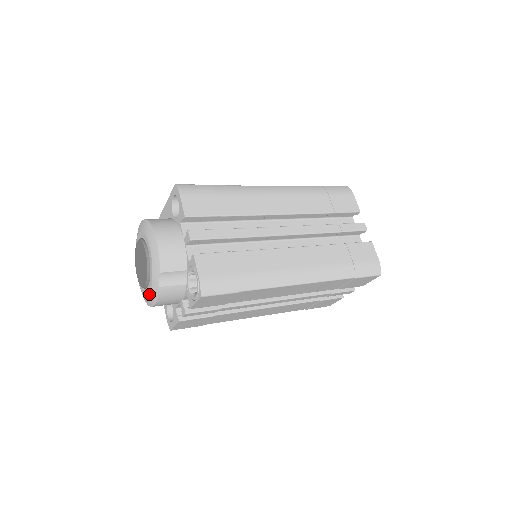
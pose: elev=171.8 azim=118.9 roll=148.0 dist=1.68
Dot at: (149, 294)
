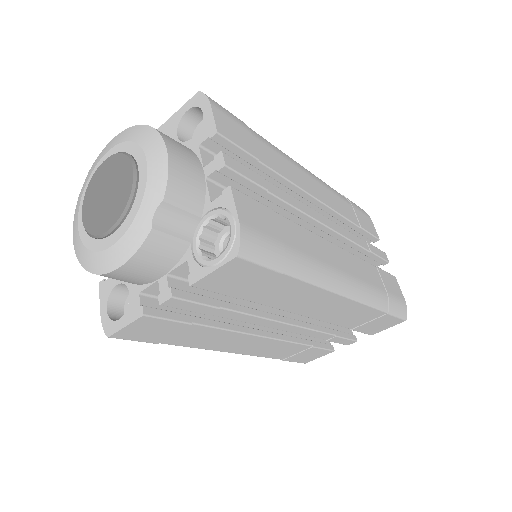
Dot at: (114, 245)
